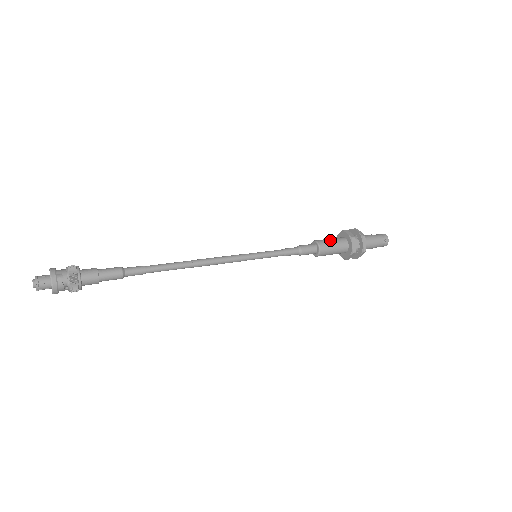
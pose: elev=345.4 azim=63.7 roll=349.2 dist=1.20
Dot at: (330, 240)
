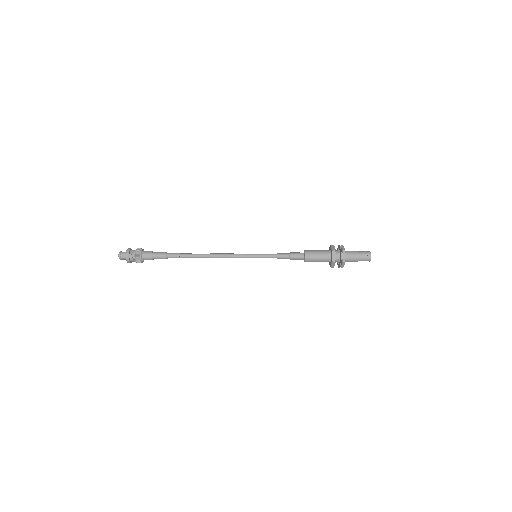
Dot at: (316, 251)
